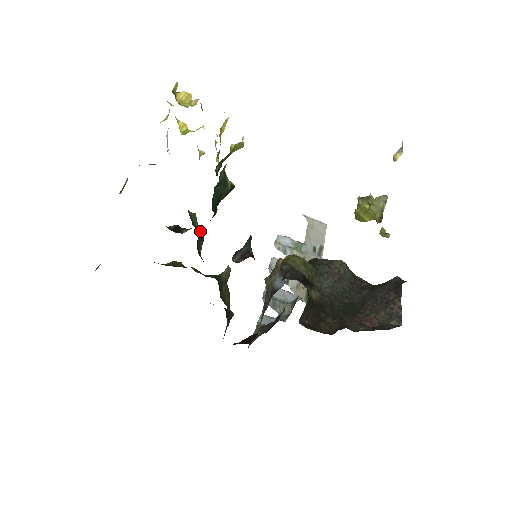
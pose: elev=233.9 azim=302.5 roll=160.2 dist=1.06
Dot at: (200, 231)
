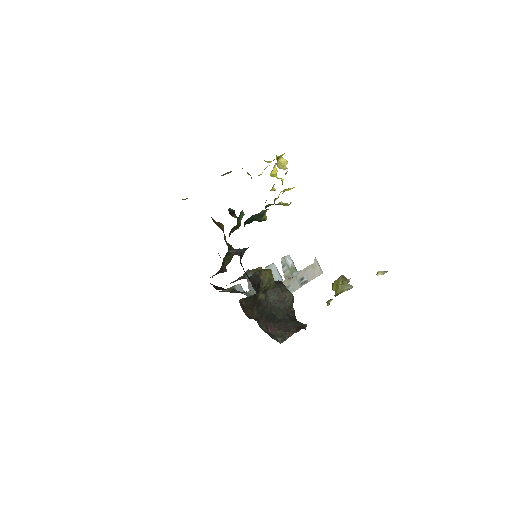
Dot at: (240, 223)
